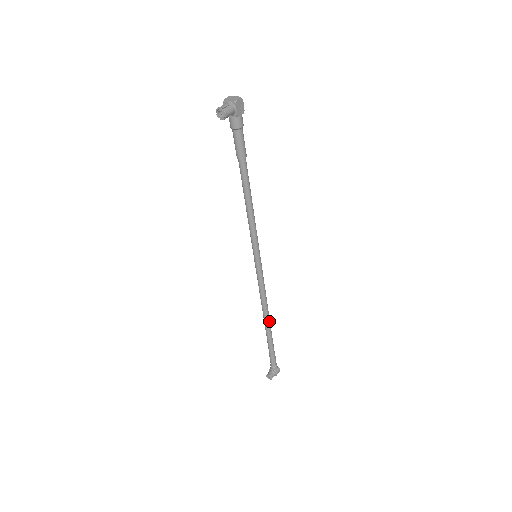
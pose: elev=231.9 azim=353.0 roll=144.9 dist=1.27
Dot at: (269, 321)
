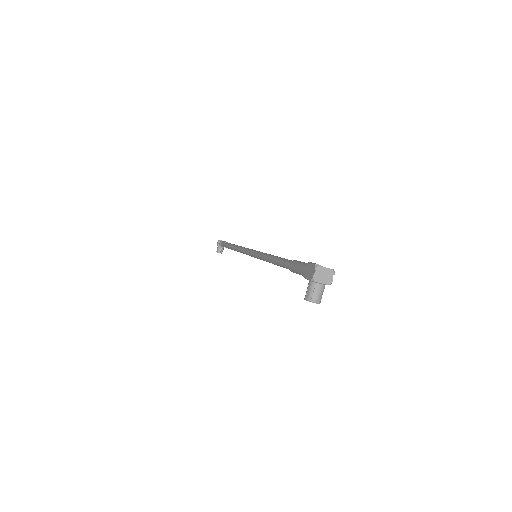
Dot at: occluded
